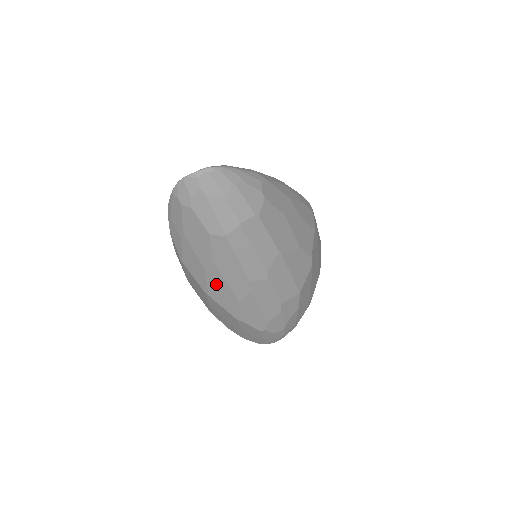
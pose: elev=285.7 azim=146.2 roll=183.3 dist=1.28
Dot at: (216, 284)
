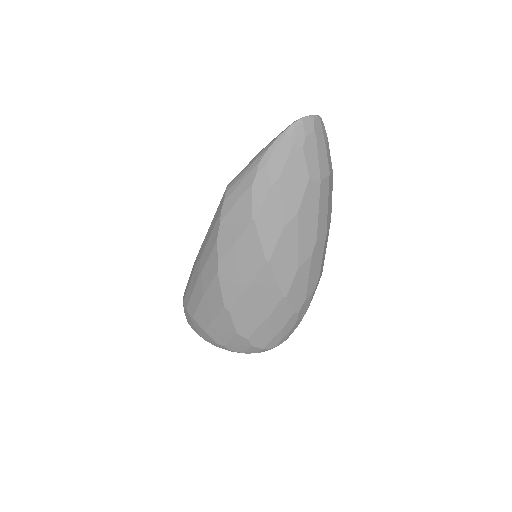
Dot at: (286, 244)
